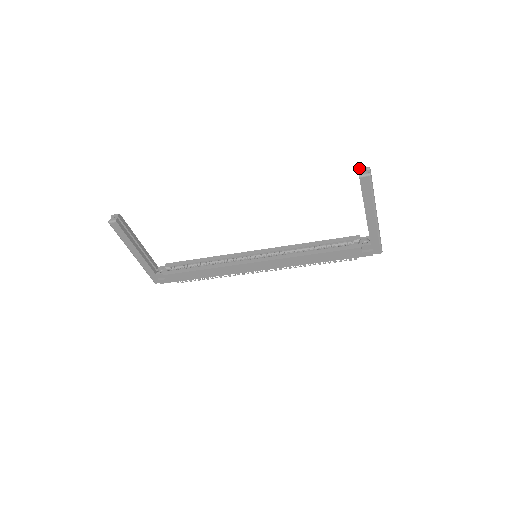
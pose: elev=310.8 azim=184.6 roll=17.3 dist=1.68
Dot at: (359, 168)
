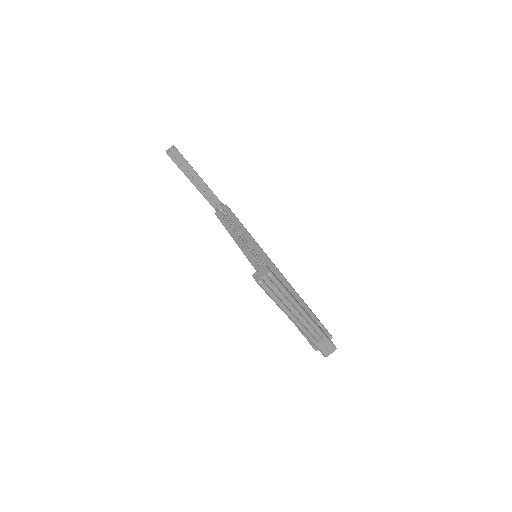
Dot at: (264, 265)
